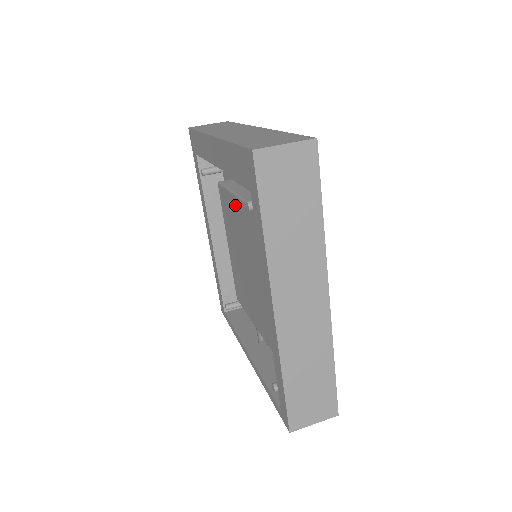
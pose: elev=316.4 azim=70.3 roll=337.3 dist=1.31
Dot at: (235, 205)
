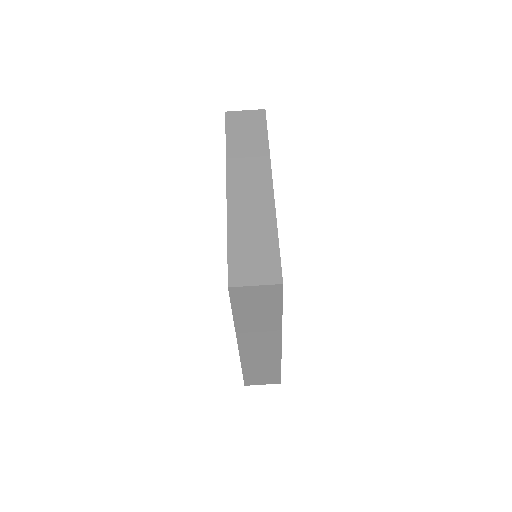
Dot at: occluded
